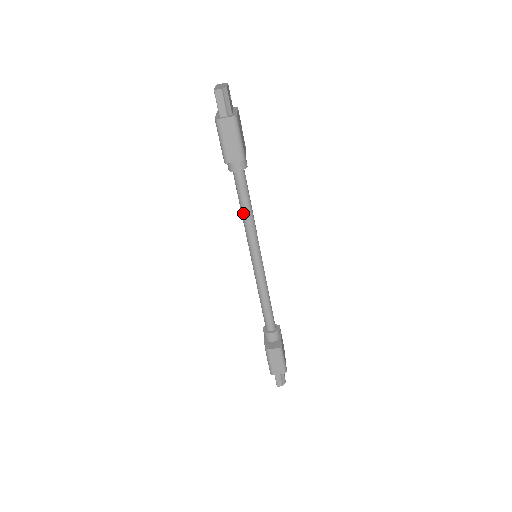
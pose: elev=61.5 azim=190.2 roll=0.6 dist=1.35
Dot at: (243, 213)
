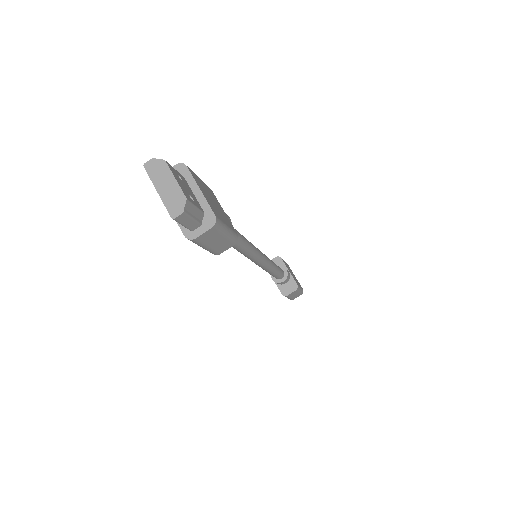
Dot at: (237, 249)
